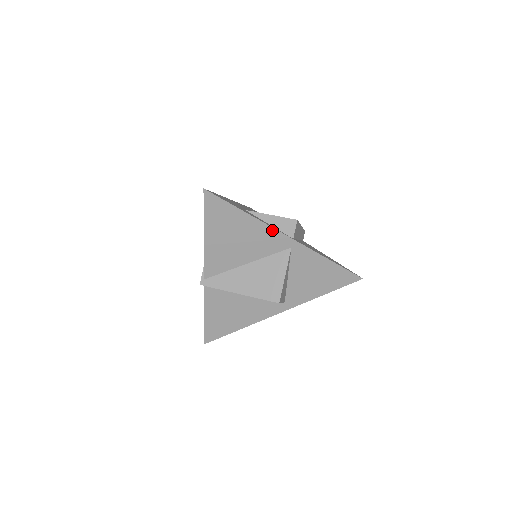
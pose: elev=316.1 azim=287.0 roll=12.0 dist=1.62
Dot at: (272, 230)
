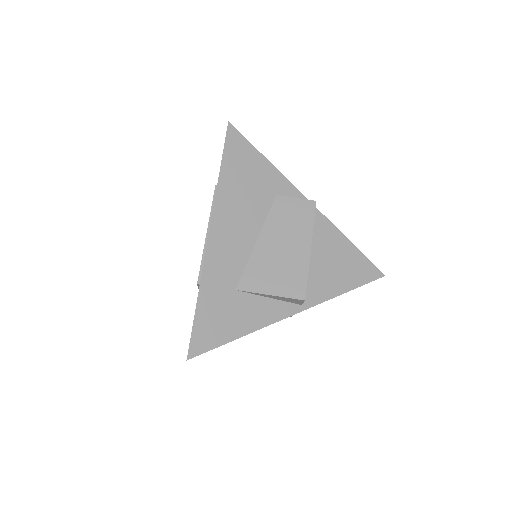
Dot at: (275, 321)
